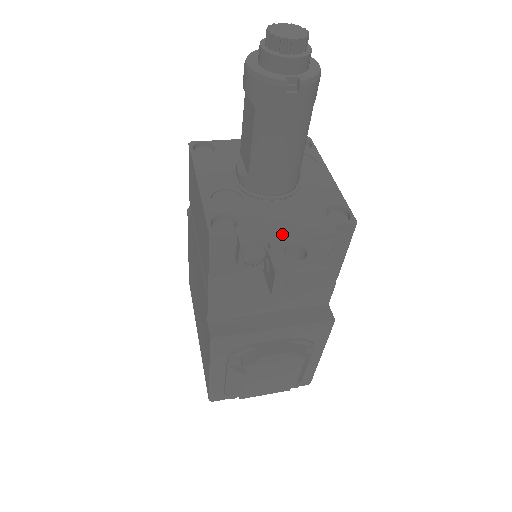
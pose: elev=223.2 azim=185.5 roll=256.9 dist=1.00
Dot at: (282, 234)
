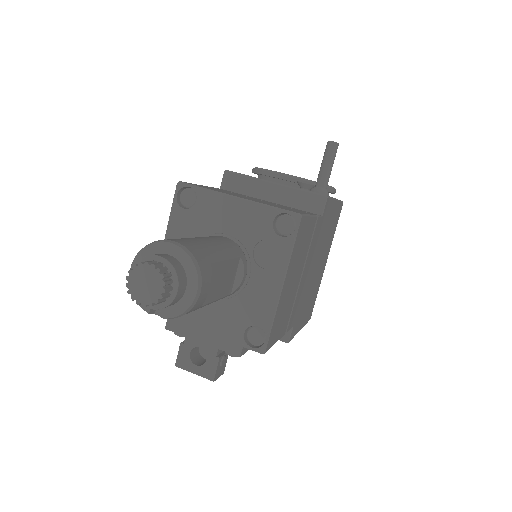
Dot at: (198, 335)
